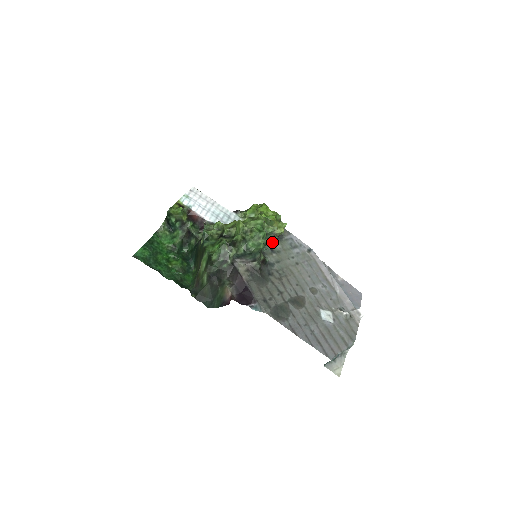
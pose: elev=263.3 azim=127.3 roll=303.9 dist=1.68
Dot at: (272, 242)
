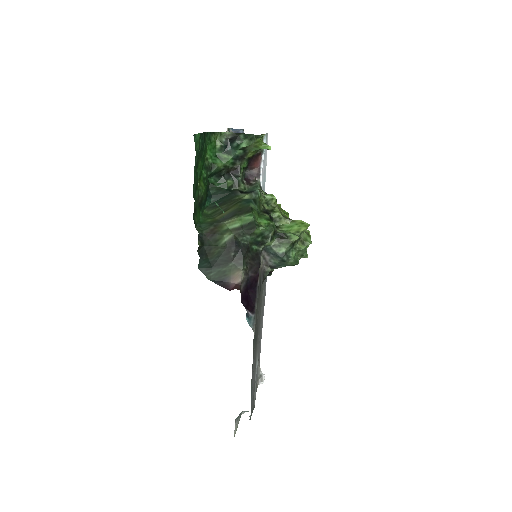
Dot at: occluded
